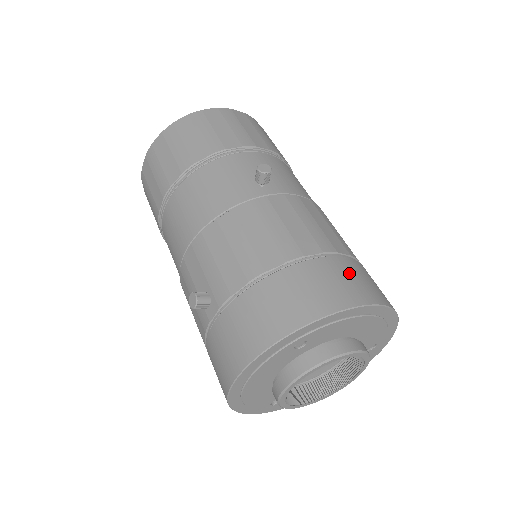
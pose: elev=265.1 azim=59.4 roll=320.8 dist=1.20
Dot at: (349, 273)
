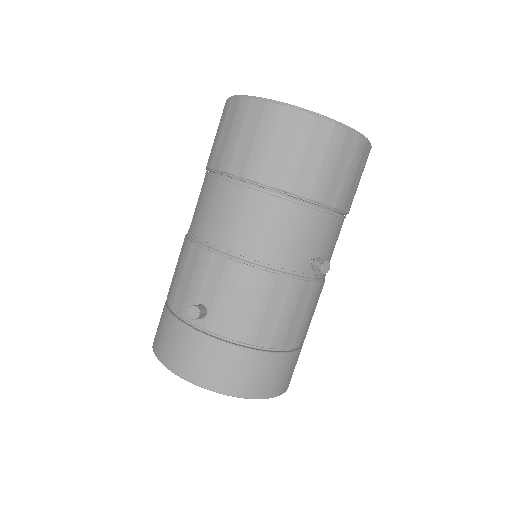
Dot at: (291, 367)
